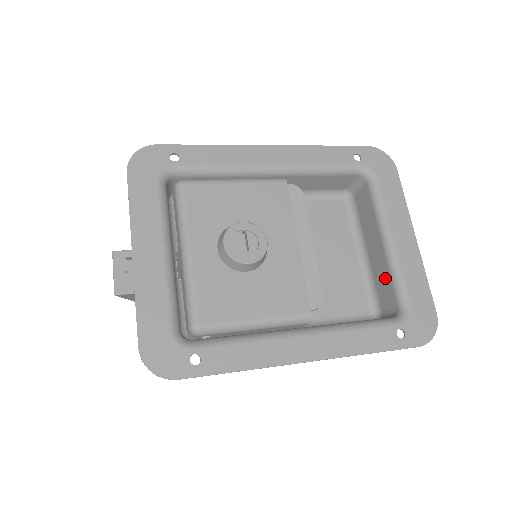
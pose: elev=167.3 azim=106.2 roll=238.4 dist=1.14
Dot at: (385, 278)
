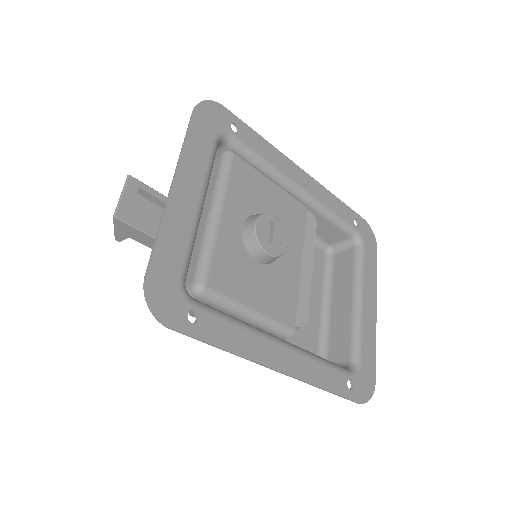
Dot at: (344, 332)
